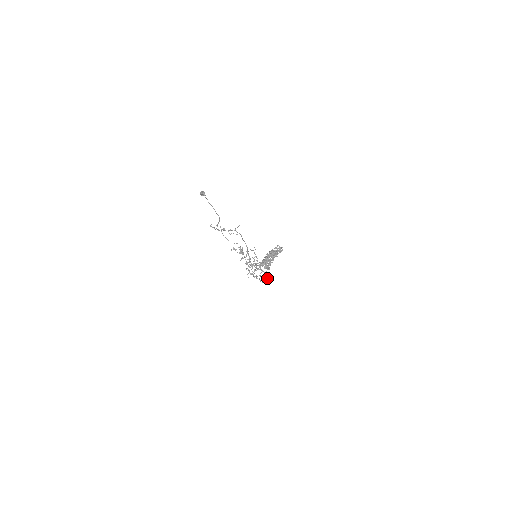
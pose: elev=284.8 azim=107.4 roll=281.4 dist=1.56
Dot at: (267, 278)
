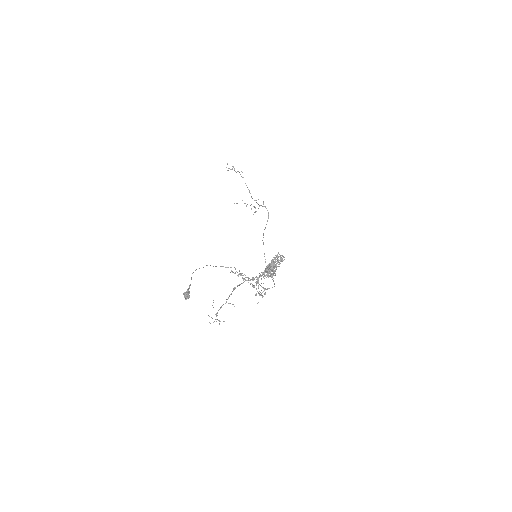
Dot at: (268, 217)
